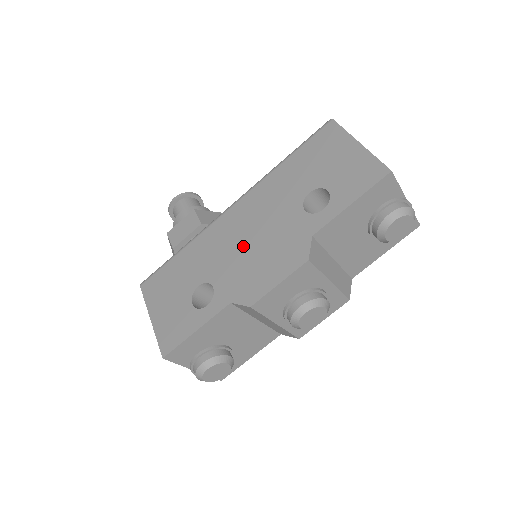
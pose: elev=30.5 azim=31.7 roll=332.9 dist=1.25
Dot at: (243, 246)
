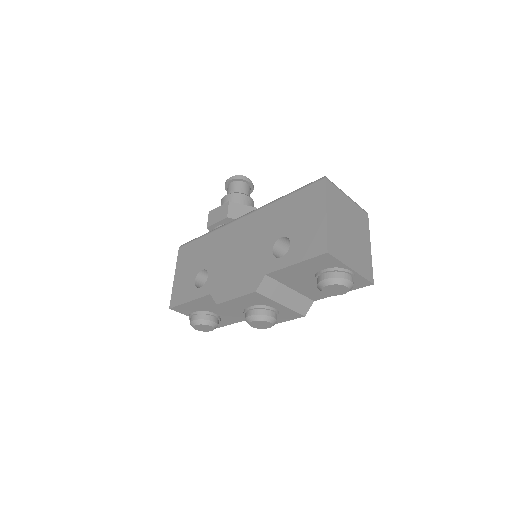
Dot at: (233, 256)
